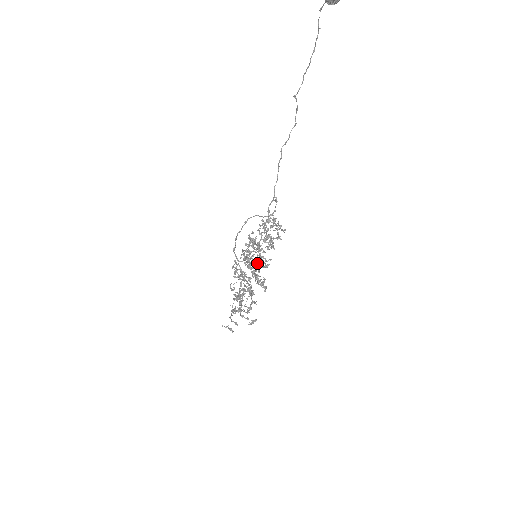
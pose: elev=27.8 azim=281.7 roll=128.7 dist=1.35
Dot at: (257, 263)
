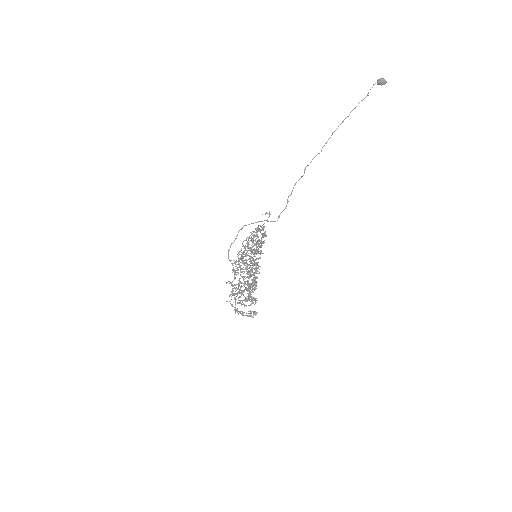
Dot at: (249, 264)
